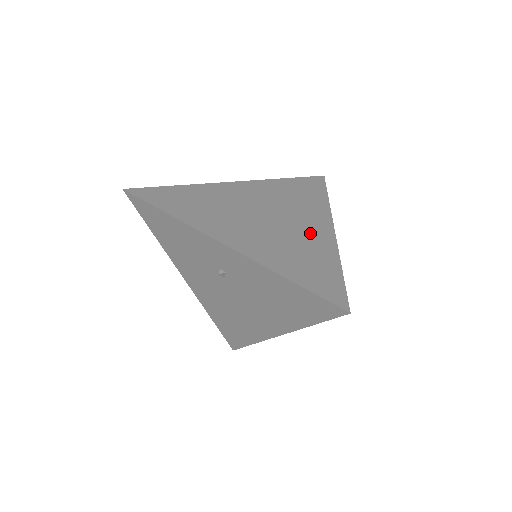
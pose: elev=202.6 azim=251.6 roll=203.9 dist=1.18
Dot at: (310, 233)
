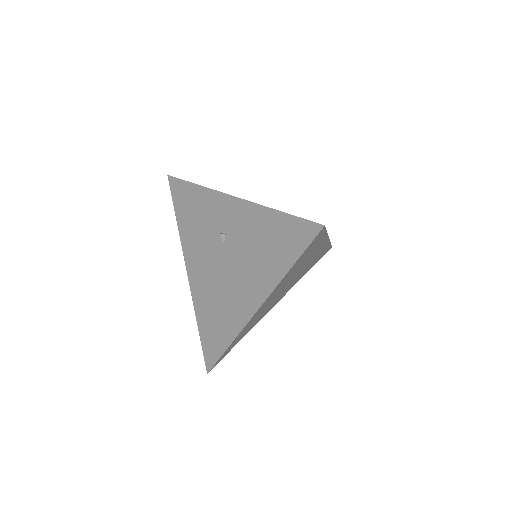
Dot at: occluded
